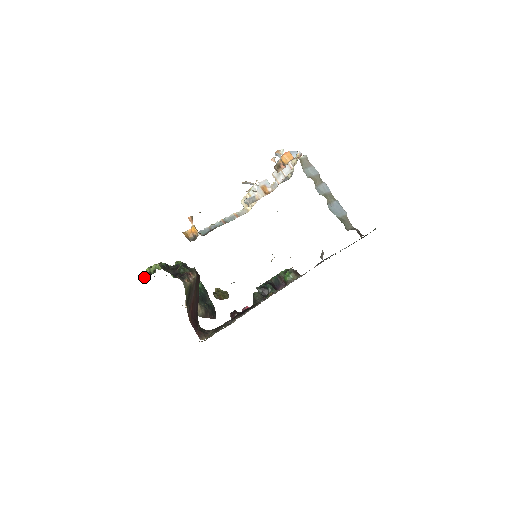
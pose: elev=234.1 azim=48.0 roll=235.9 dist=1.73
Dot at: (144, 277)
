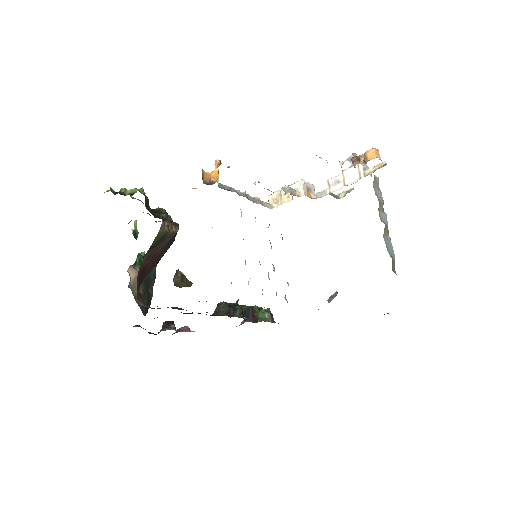
Dot at: (114, 193)
